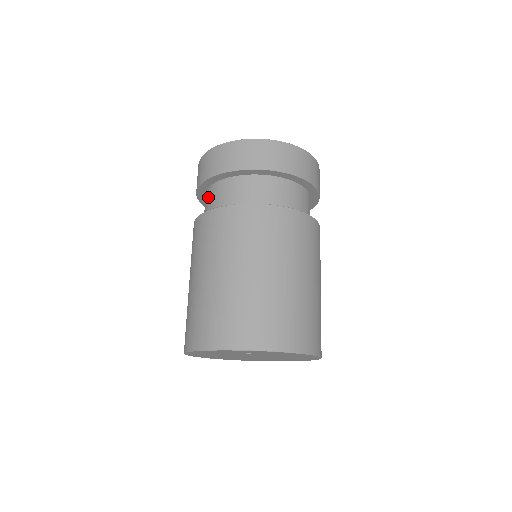
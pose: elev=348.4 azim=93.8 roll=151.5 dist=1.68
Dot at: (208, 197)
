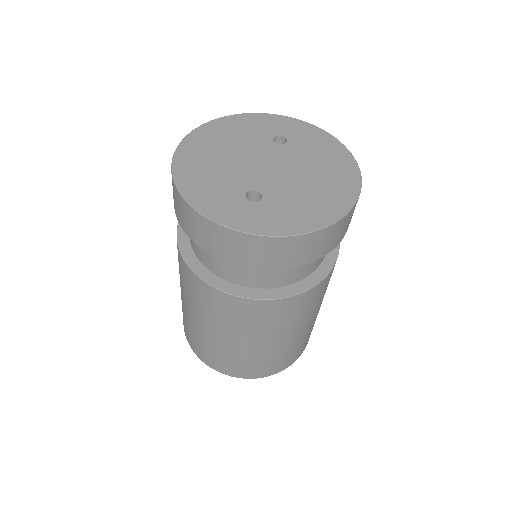
Dot at: occluded
